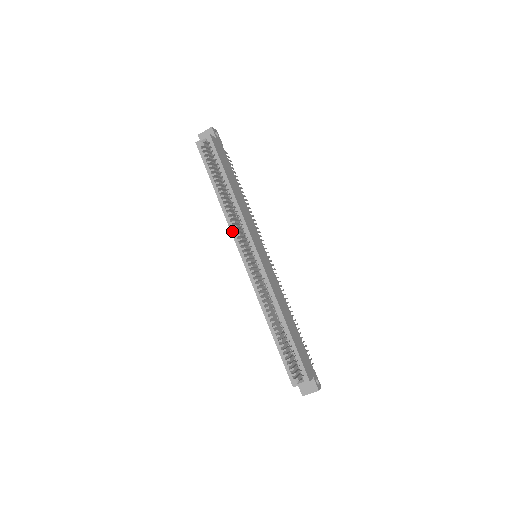
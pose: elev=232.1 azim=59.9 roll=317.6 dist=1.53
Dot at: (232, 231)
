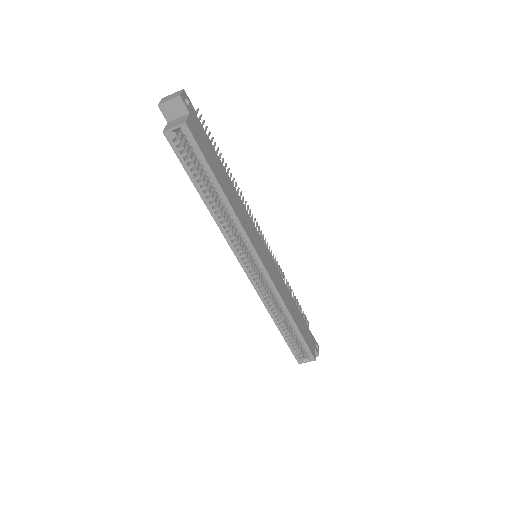
Dot at: (230, 243)
